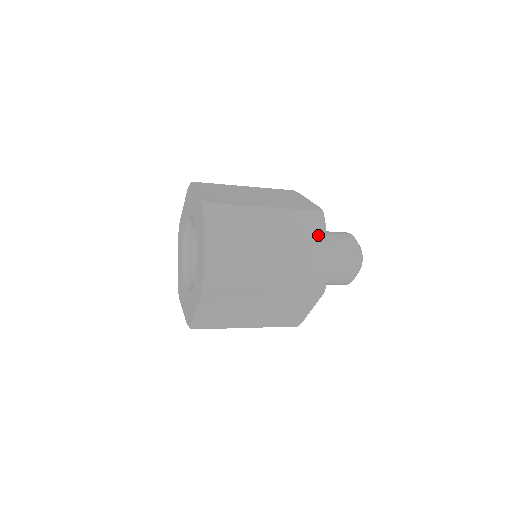
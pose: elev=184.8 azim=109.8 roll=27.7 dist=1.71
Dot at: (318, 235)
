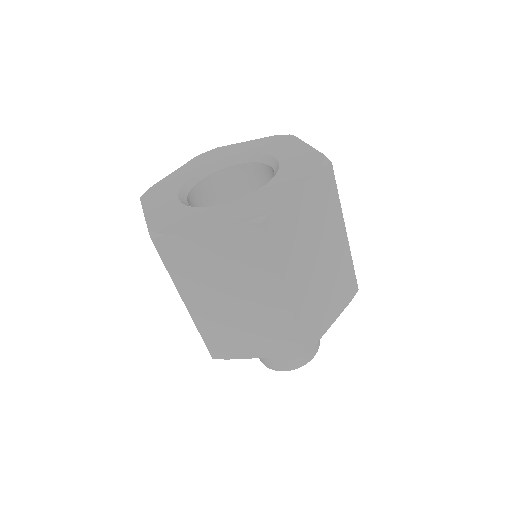
Dot at: occluded
